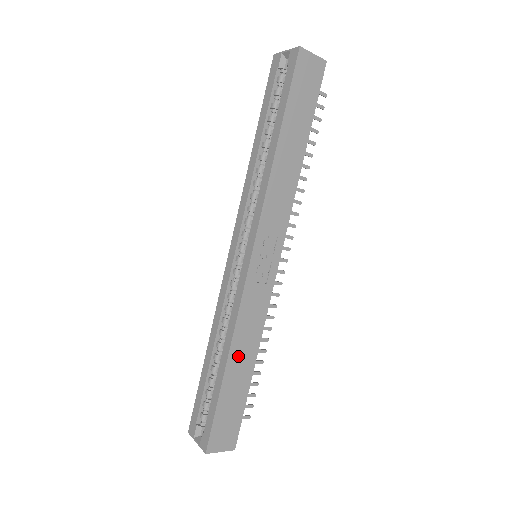
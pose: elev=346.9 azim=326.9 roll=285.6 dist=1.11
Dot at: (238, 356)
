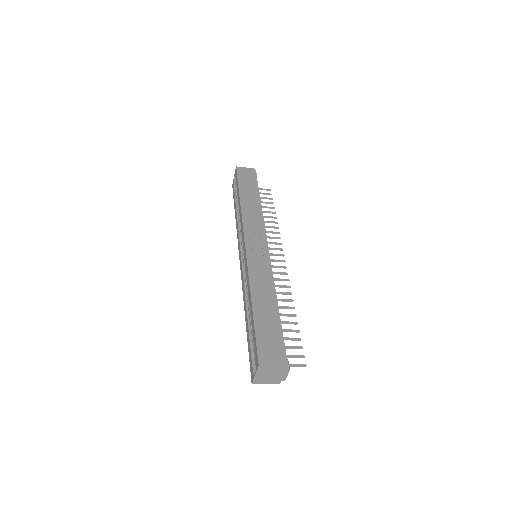
Dot at: (260, 297)
